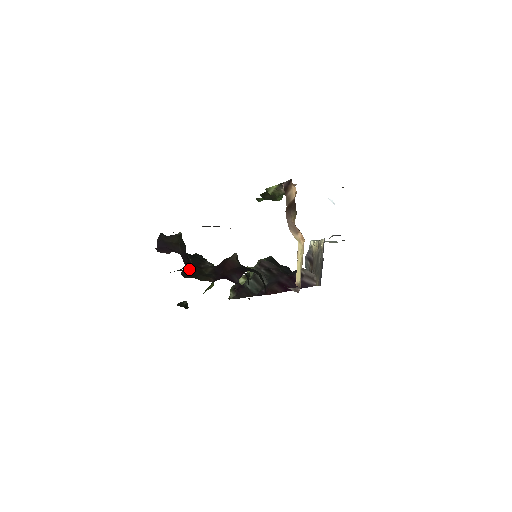
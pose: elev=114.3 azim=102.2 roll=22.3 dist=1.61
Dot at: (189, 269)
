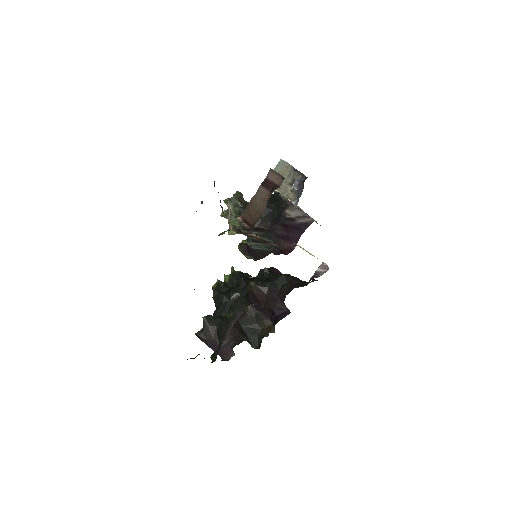
Dot at: (245, 331)
